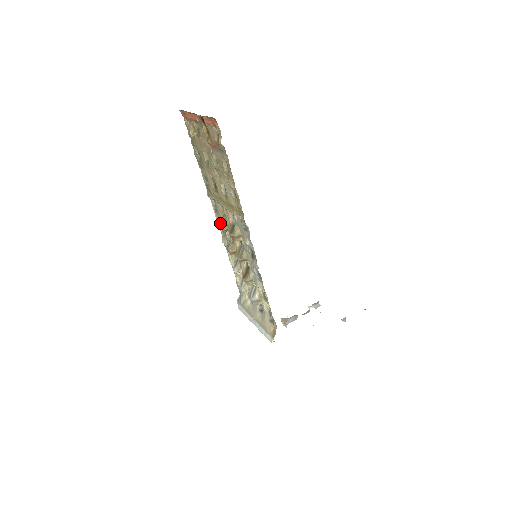
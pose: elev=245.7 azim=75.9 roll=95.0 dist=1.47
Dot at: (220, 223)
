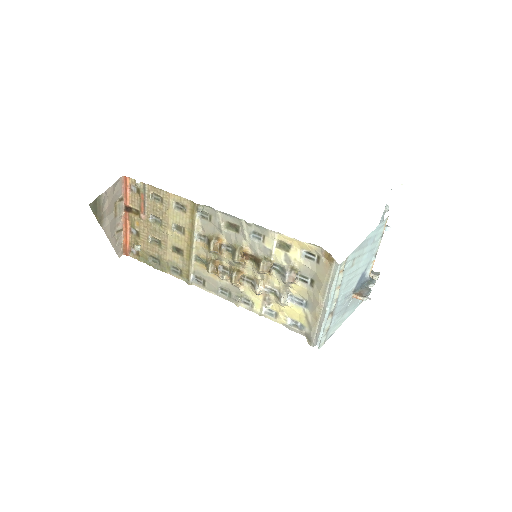
Dot at: (207, 270)
